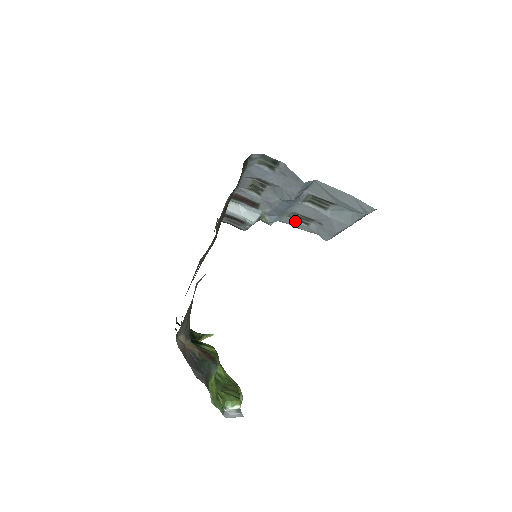
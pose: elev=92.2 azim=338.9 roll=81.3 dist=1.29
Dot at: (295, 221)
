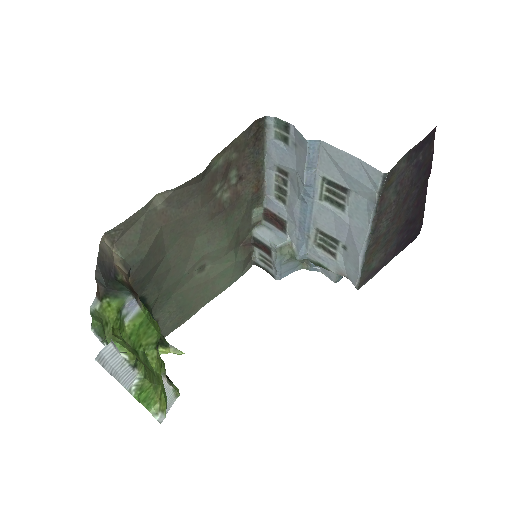
Dot at: (322, 253)
